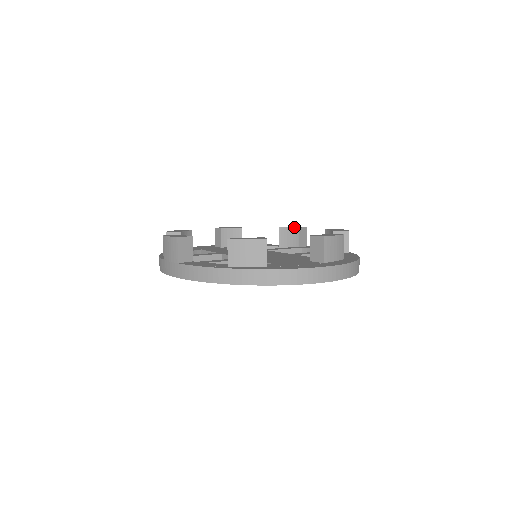
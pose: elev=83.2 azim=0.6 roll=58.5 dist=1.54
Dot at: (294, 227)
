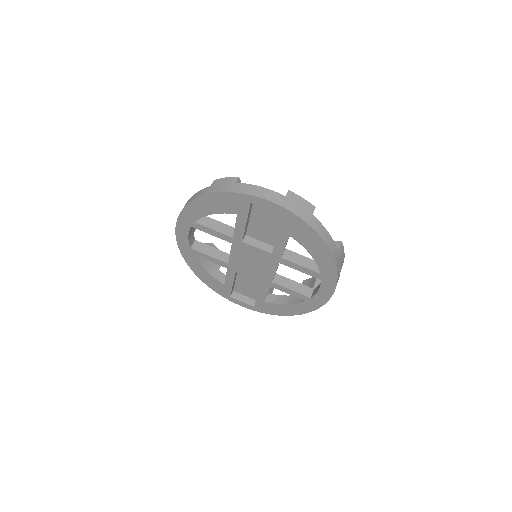
Dot at: occluded
